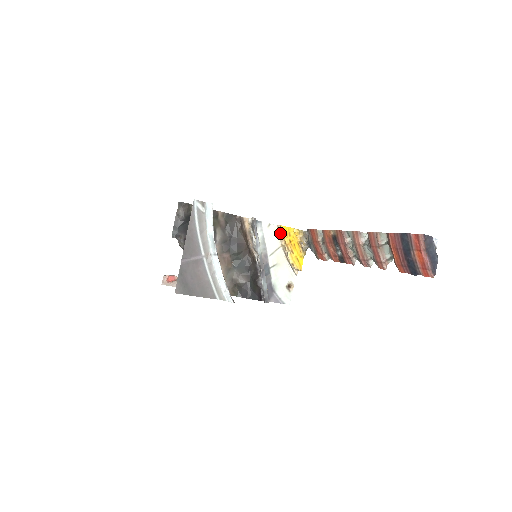
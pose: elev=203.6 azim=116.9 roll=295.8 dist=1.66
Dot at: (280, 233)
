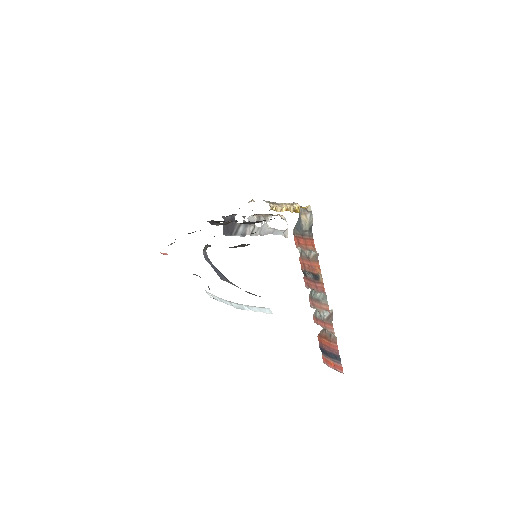
Dot at: (292, 205)
